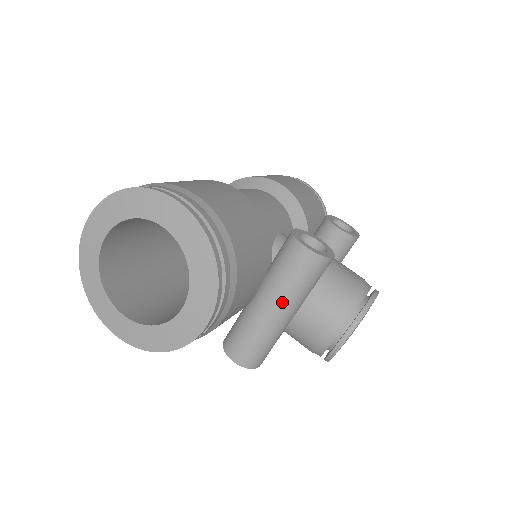
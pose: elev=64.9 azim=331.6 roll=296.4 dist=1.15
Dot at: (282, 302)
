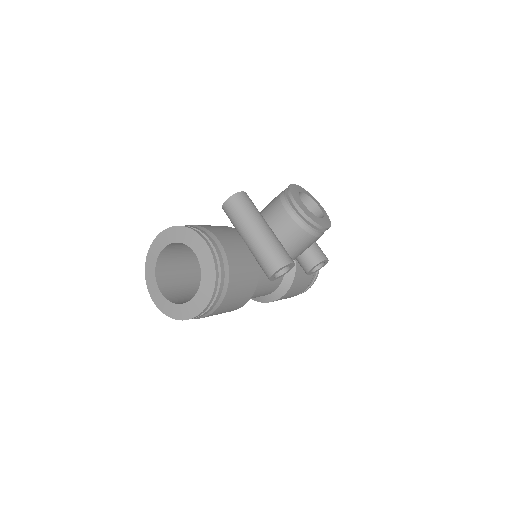
Dot at: (249, 225)
